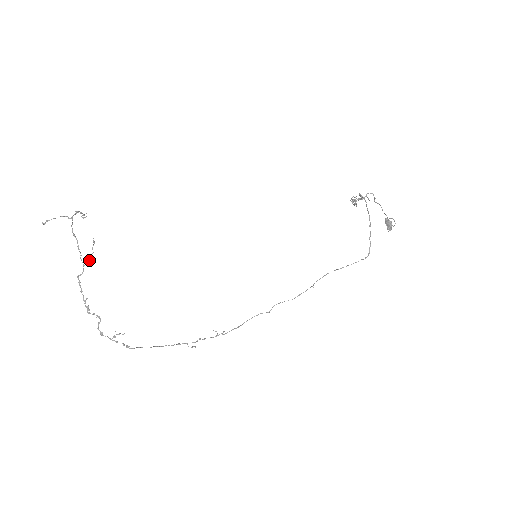
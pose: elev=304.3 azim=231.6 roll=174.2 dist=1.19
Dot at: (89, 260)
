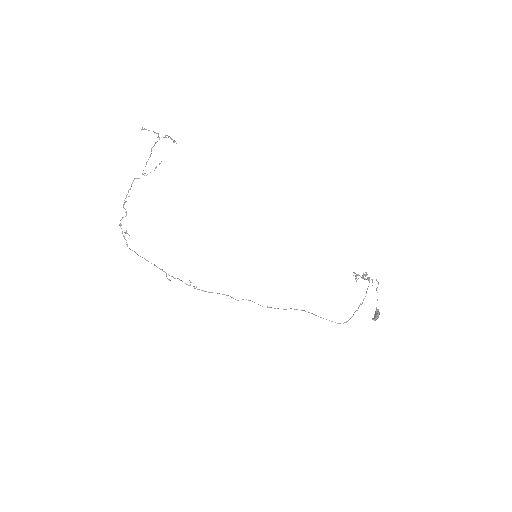
Dot at: occluded
